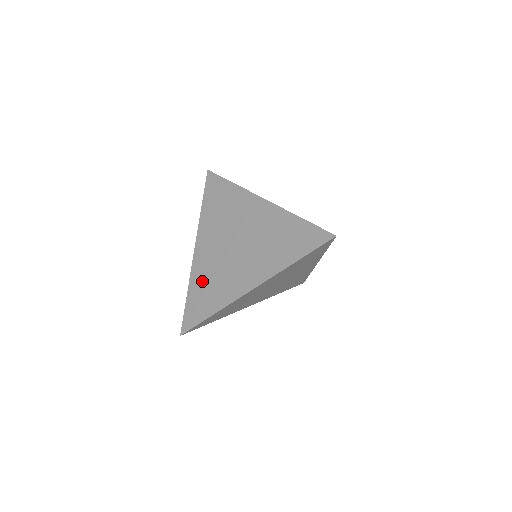
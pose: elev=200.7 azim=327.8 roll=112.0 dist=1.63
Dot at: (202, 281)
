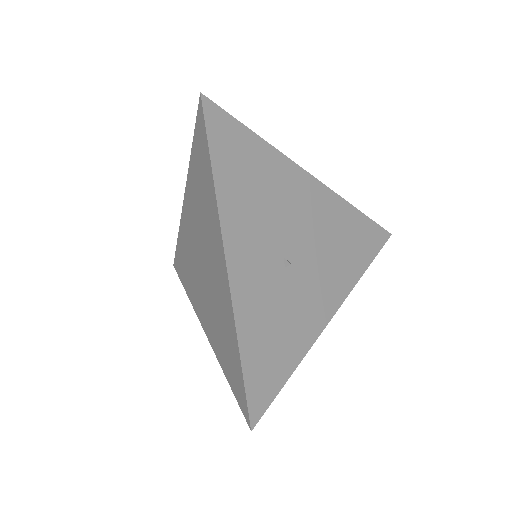
Dot at: (184, 248)
